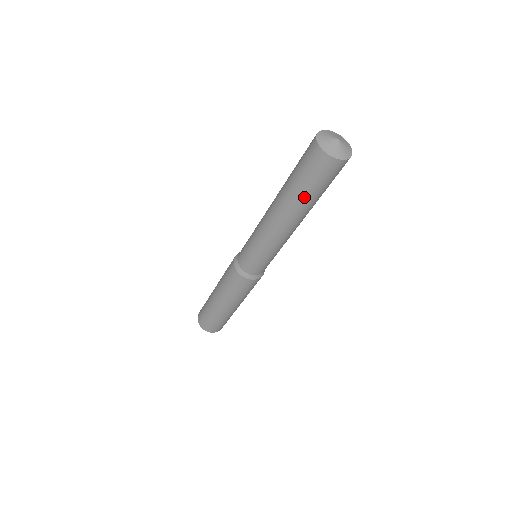
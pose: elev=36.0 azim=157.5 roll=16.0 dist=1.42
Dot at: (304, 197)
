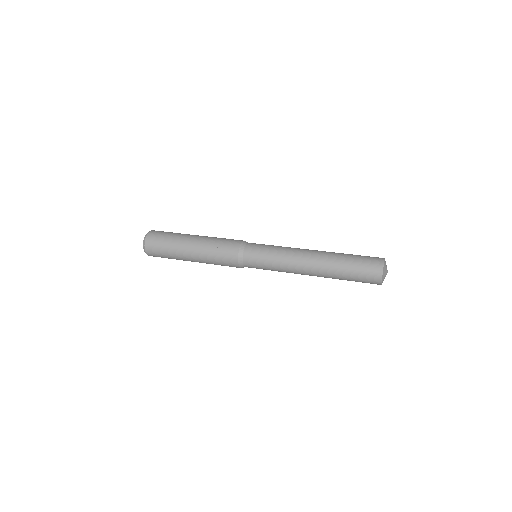
Dot at: occluded
